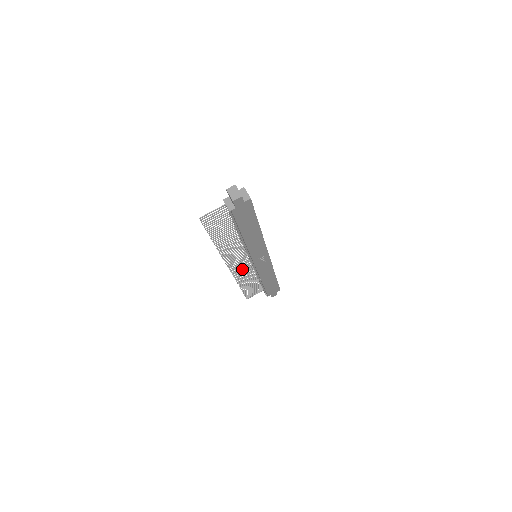
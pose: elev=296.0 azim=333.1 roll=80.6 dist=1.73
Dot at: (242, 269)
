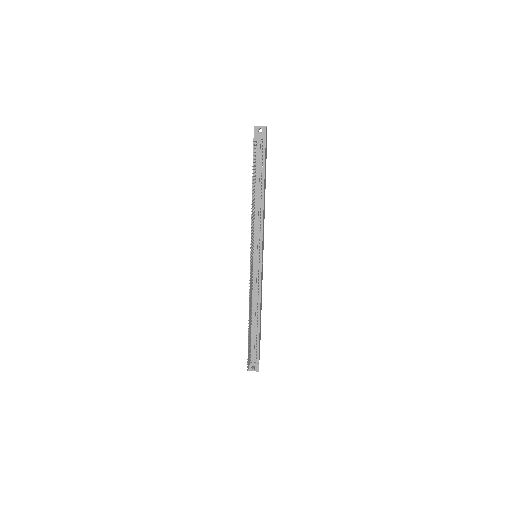
Dot at: (251, 280)
